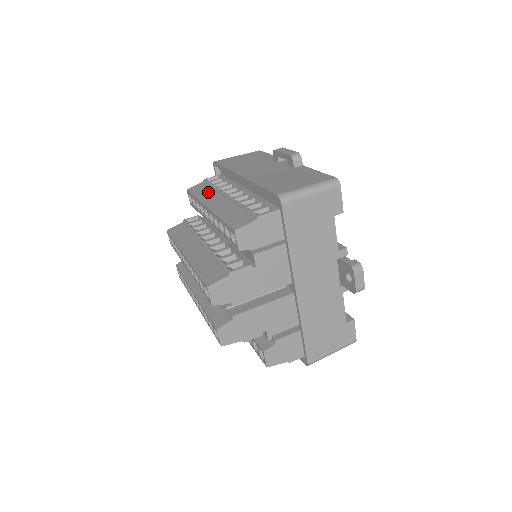
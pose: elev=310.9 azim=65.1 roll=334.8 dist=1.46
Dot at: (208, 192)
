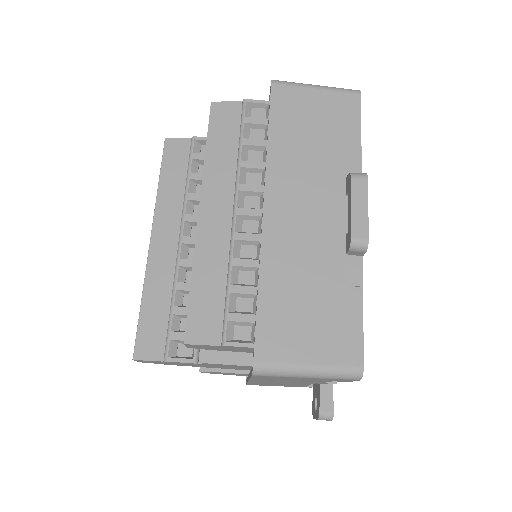
Dot at: (226, 158)
